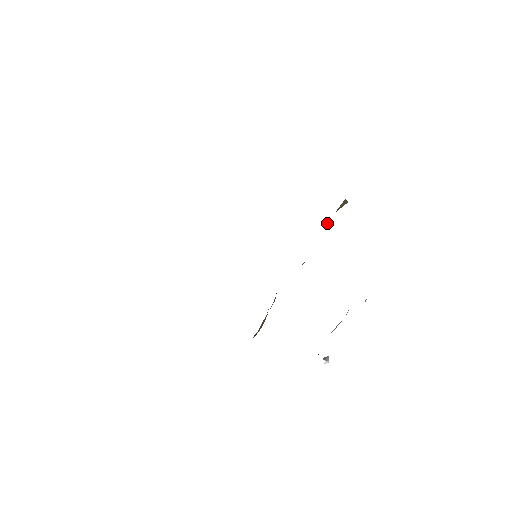
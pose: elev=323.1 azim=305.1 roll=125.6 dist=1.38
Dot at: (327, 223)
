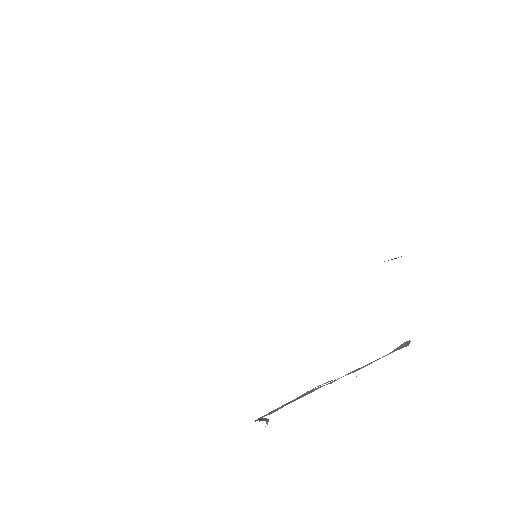
Dot at: occluded
